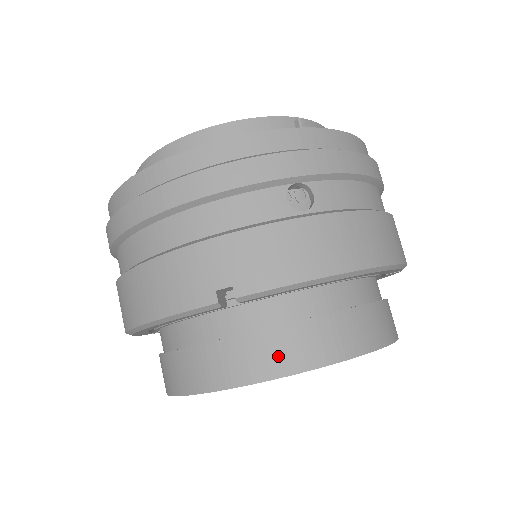
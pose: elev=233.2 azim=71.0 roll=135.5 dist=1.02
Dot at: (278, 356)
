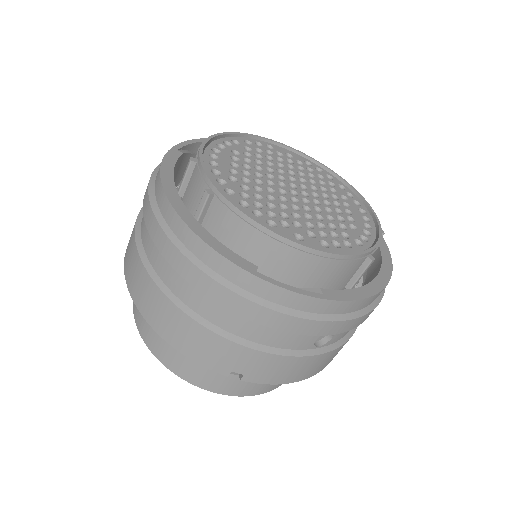
Dot at: (237, 388)
